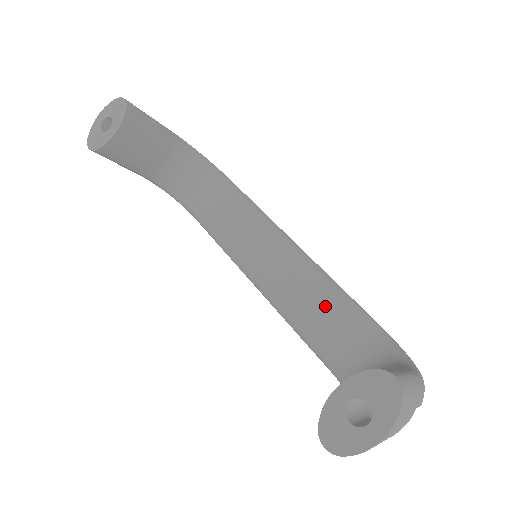
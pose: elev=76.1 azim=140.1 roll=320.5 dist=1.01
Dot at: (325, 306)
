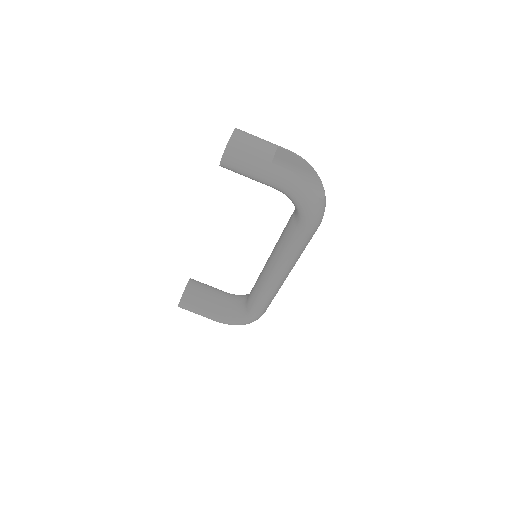
Dot at: occluded
